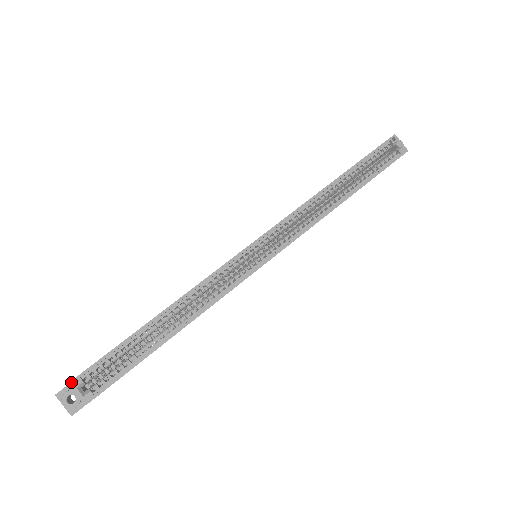
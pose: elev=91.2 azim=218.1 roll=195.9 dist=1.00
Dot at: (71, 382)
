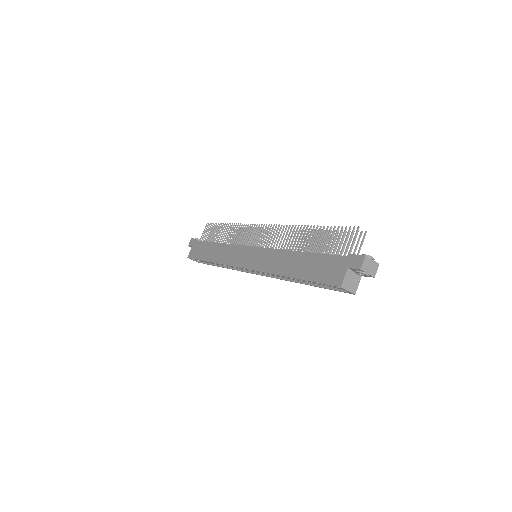
Dot at: occluded
